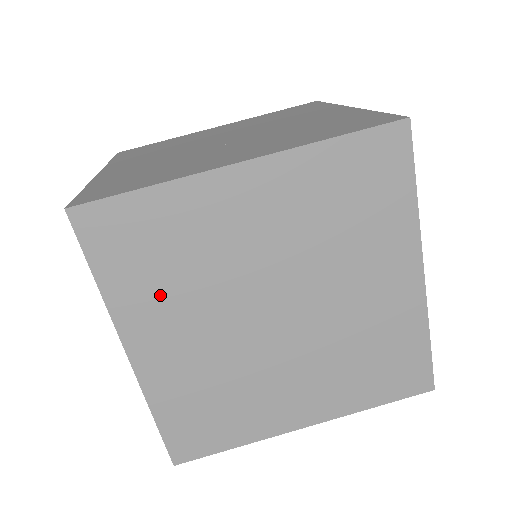
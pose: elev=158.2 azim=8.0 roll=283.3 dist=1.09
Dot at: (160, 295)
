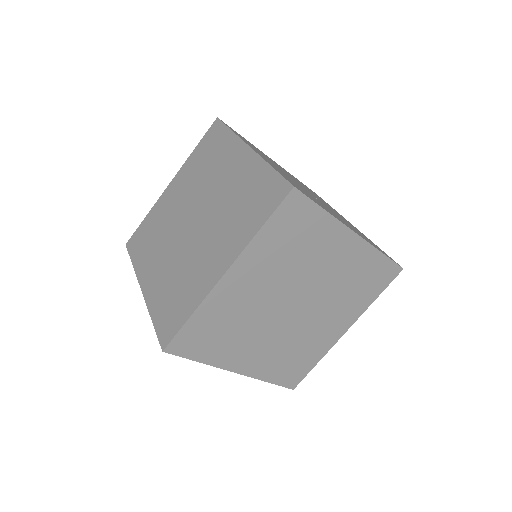
Dot at: (272, 258)
